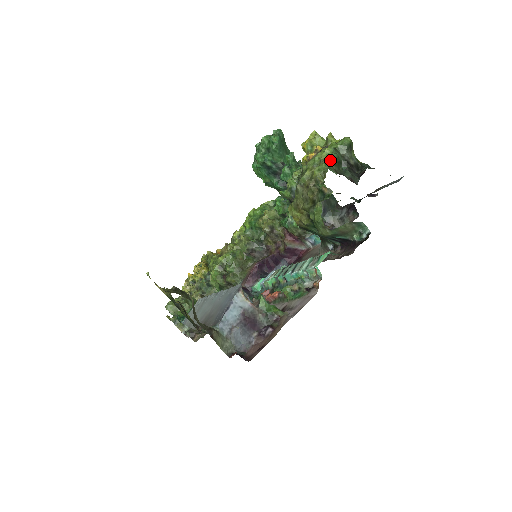
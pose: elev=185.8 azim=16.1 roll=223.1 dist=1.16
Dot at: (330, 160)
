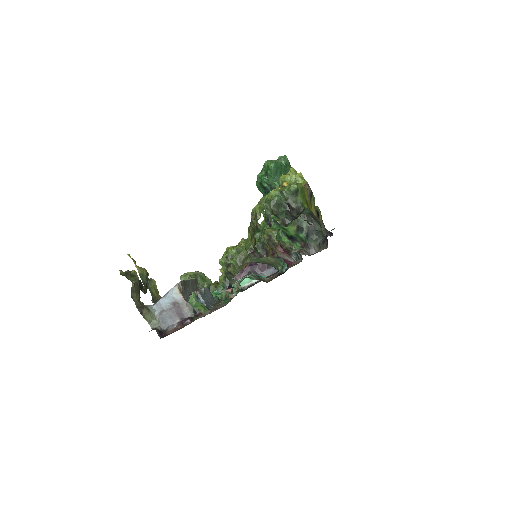
Dot at: (270, 201)
